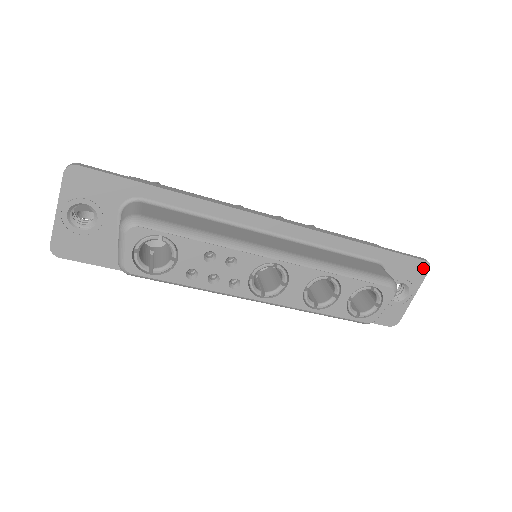
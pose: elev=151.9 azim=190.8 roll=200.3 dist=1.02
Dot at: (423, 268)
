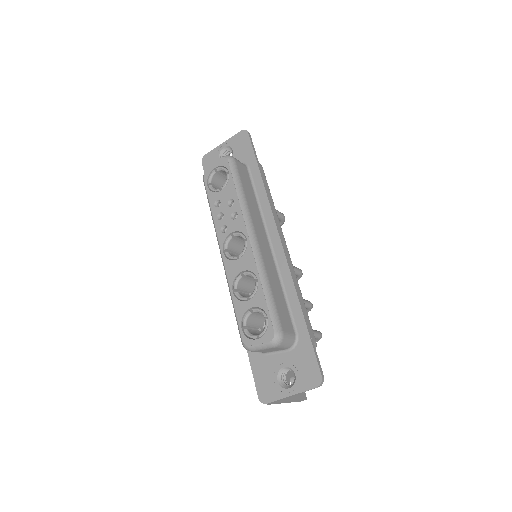
Dot at: (315, 379)
